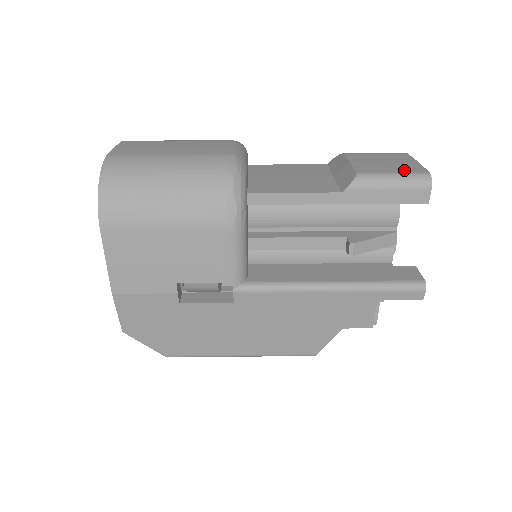
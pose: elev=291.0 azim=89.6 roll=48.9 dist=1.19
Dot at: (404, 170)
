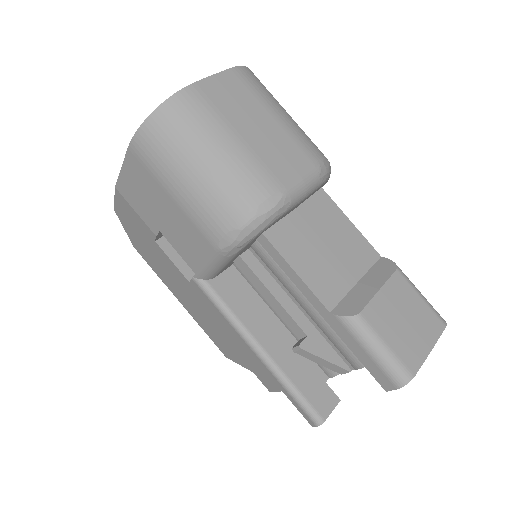
Dot at: (400, 351)
